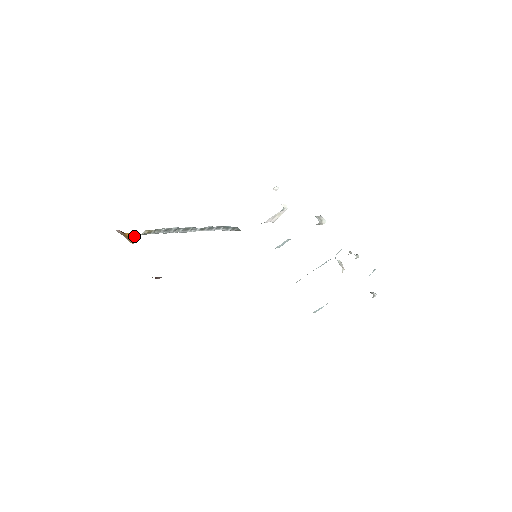
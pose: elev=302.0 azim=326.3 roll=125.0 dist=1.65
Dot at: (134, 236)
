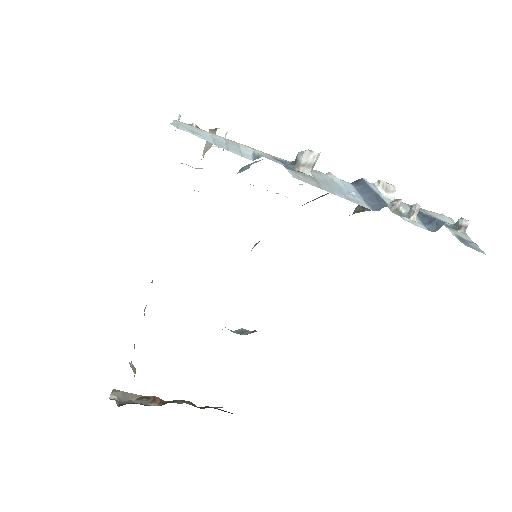
Dot at: occluded
